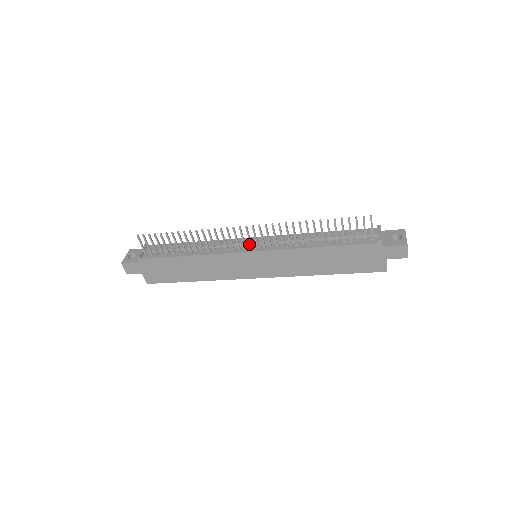
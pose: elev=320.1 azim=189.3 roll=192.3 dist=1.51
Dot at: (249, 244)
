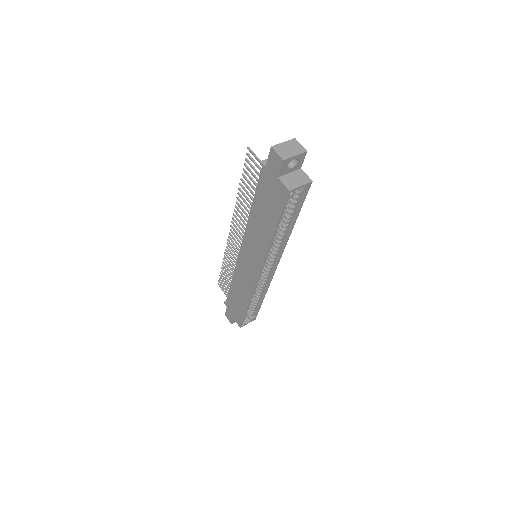
Dot at: occluded
